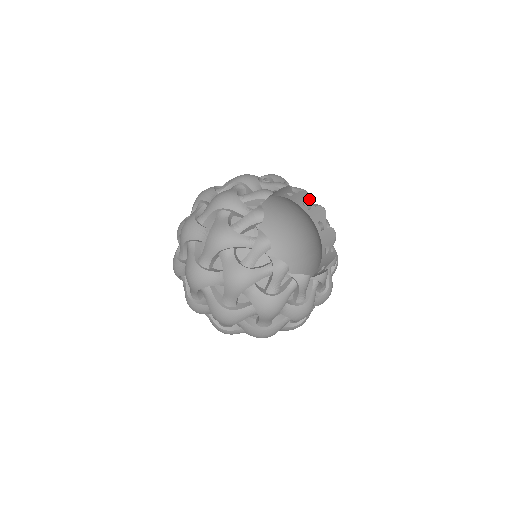
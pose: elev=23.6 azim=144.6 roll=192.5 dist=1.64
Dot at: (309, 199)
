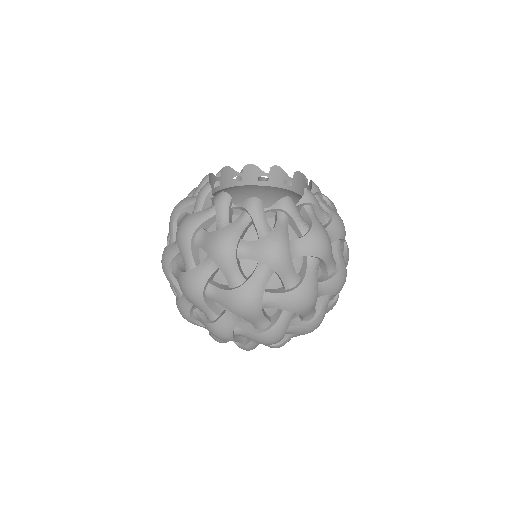
Dot at: (258, 170)
